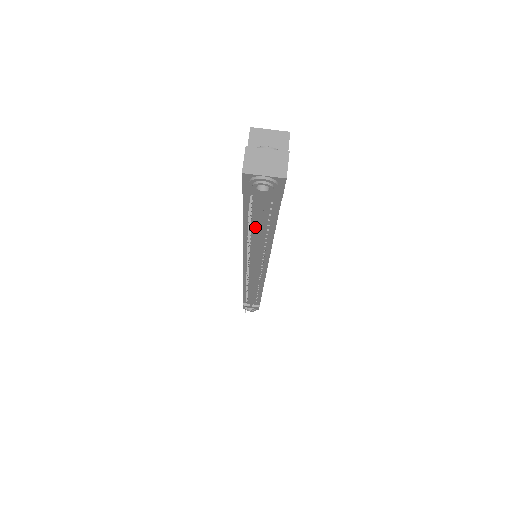
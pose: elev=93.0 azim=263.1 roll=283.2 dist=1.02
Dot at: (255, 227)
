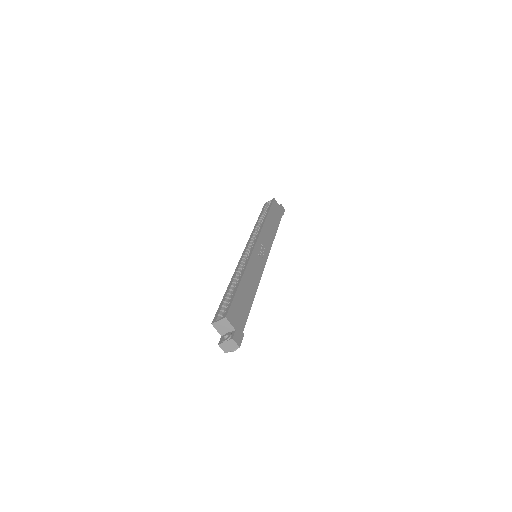
Dot at: occluded
